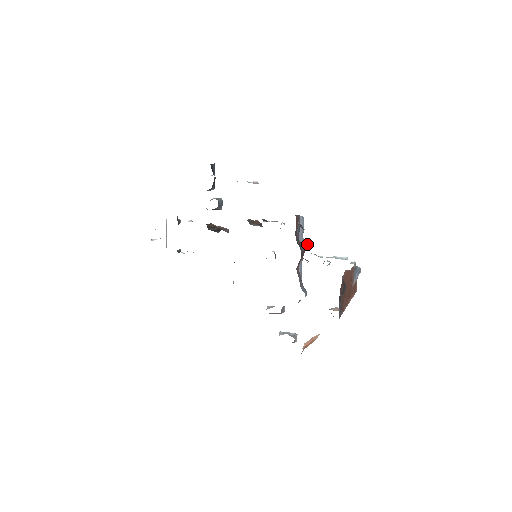
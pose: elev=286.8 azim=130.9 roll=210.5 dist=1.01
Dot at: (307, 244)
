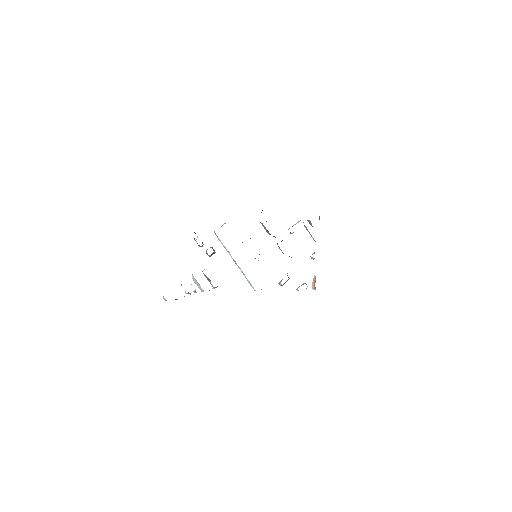
Dot at: (273, 236)
